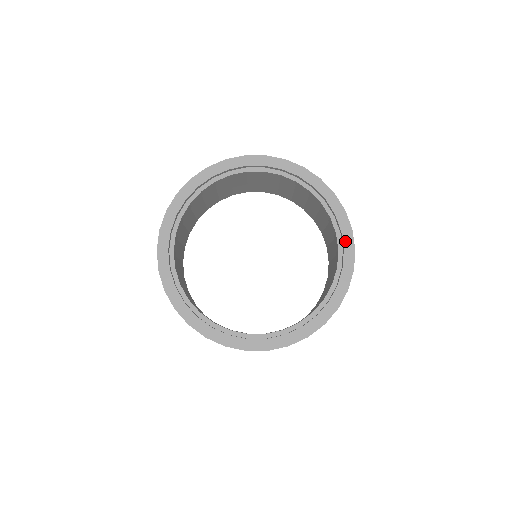
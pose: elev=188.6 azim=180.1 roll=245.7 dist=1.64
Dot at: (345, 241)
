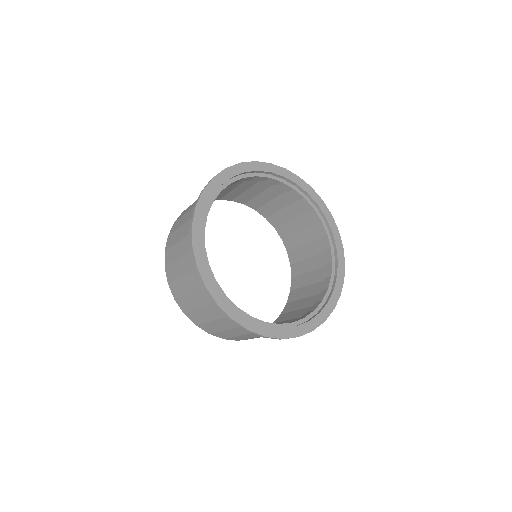
Dot at: (304, 188)
